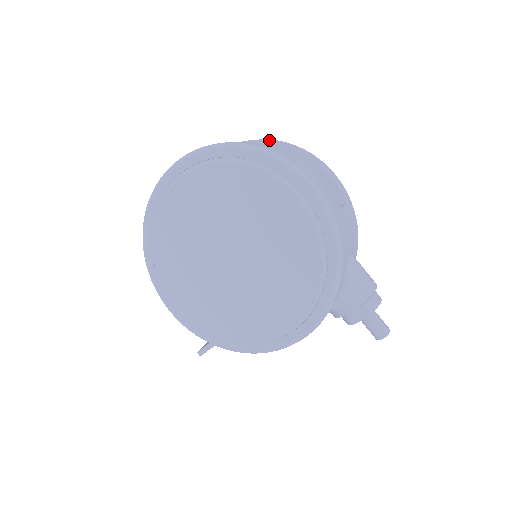
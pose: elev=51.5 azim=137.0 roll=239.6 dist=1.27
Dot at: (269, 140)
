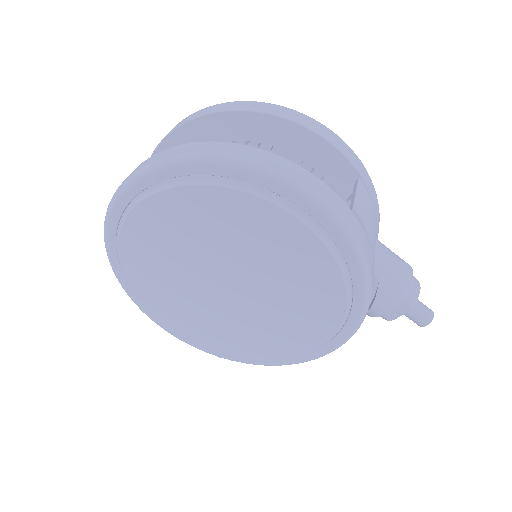
Dot at: (237, 109)
